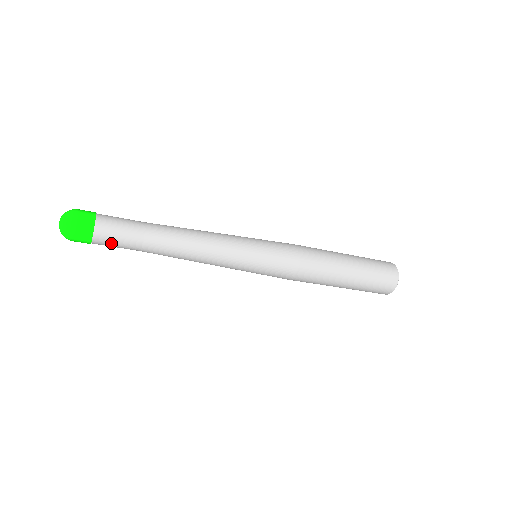
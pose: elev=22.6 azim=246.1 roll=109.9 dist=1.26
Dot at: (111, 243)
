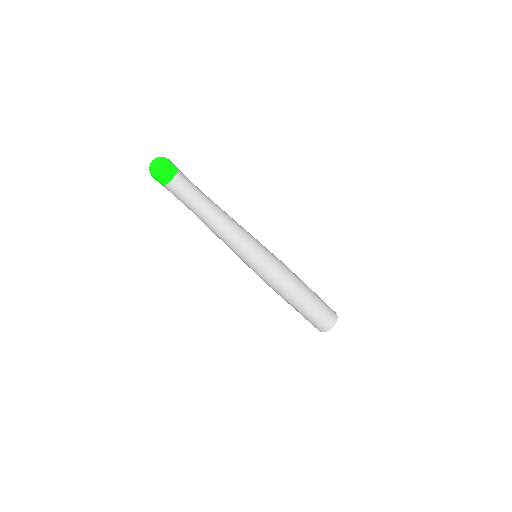
Dot at: (179, 191)
